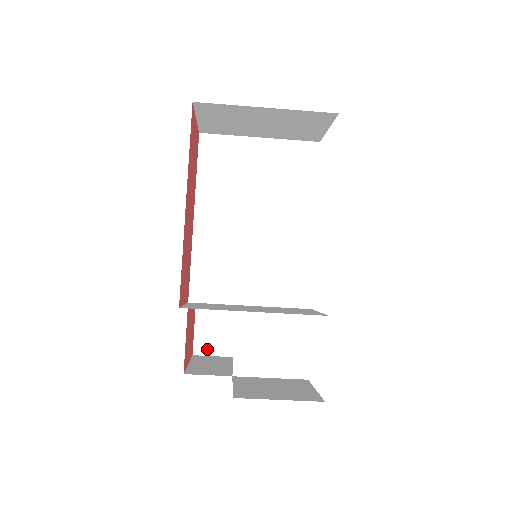
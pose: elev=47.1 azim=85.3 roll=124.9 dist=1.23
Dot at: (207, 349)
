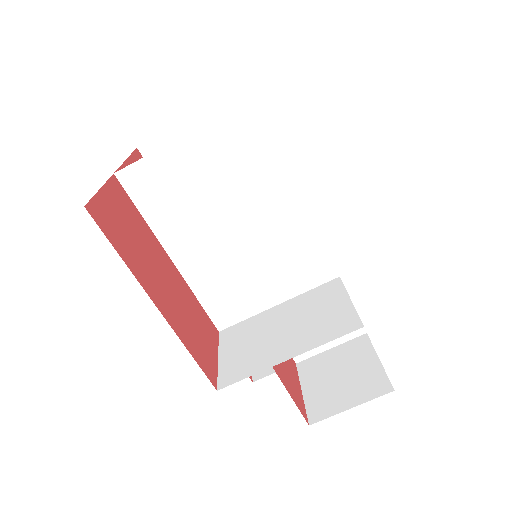
Dot at: occluded
